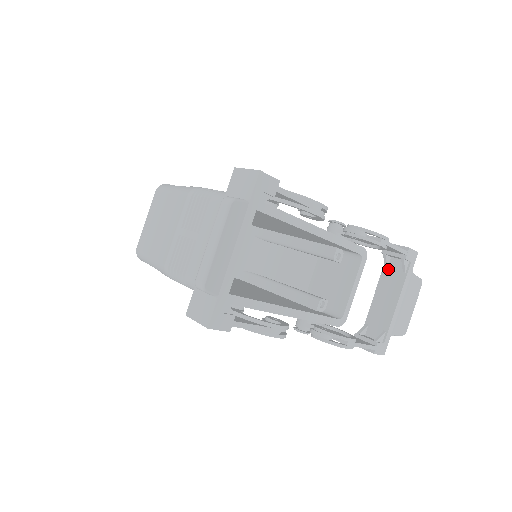
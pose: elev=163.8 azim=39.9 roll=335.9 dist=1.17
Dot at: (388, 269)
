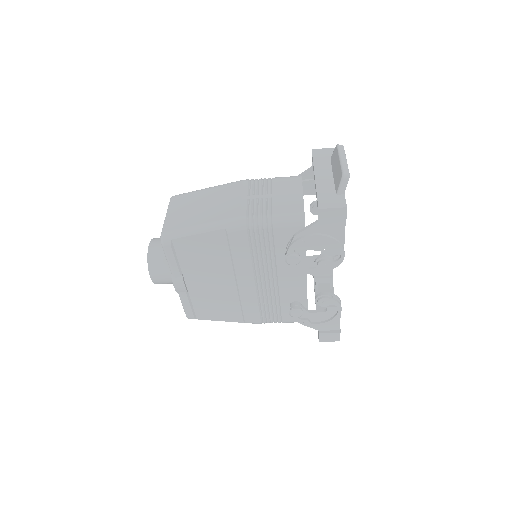
Dot at: (319, 290)
